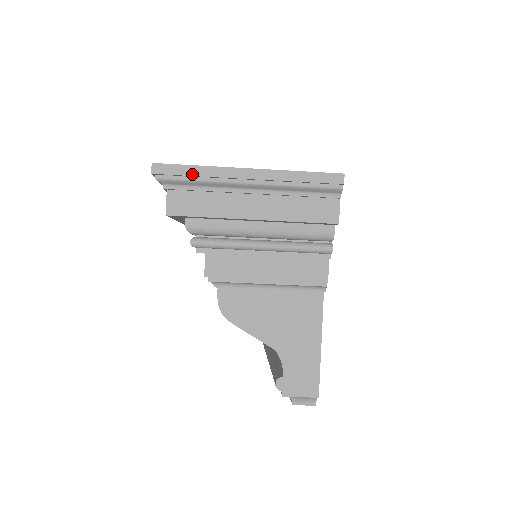
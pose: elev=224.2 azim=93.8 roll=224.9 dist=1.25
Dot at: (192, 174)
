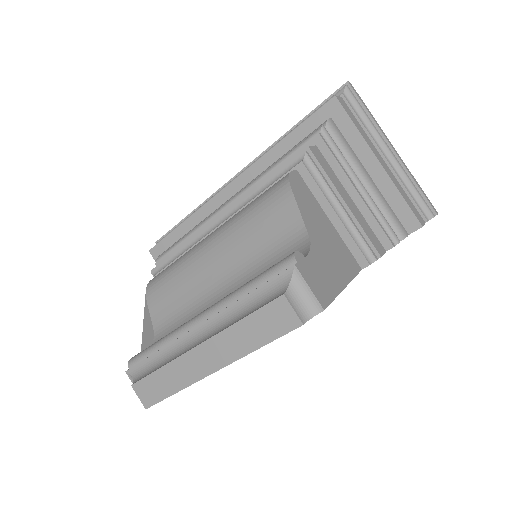
Dot at: (366, 108)
